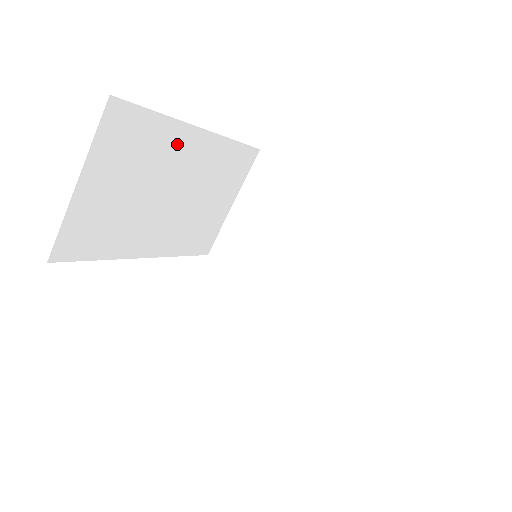
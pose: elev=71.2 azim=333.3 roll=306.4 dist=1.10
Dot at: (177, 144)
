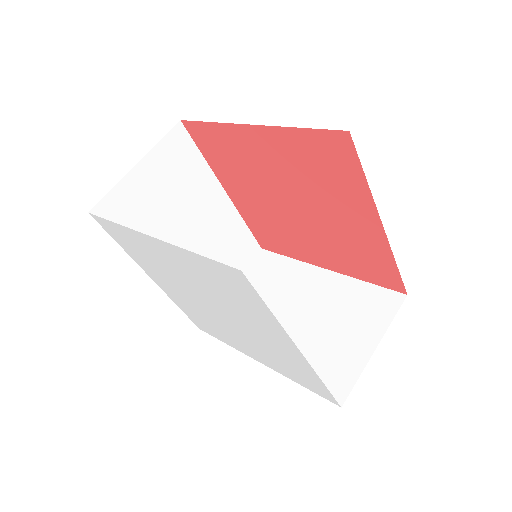
Dot at: (207, 191)
